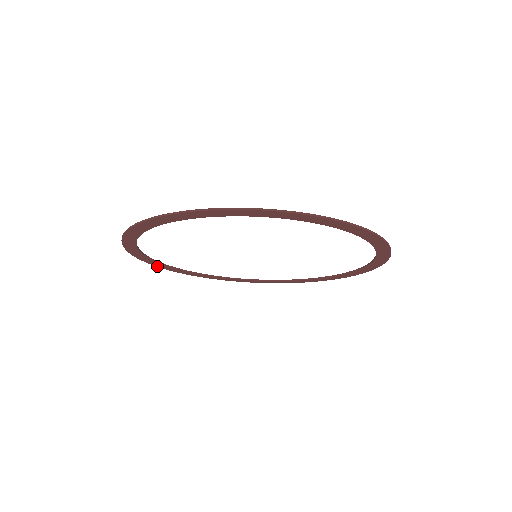
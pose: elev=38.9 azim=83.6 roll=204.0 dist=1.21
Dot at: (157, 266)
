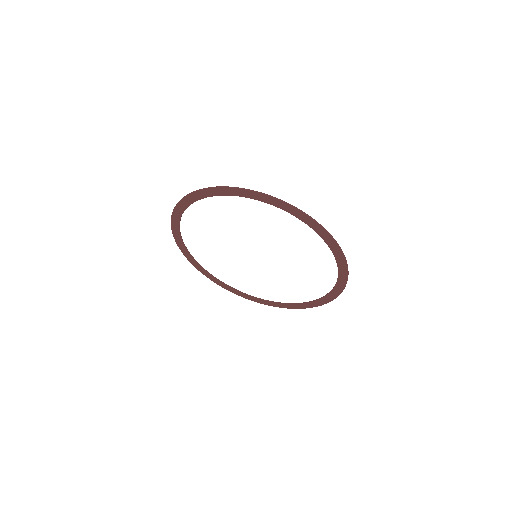
Dot at: (184, 254)
